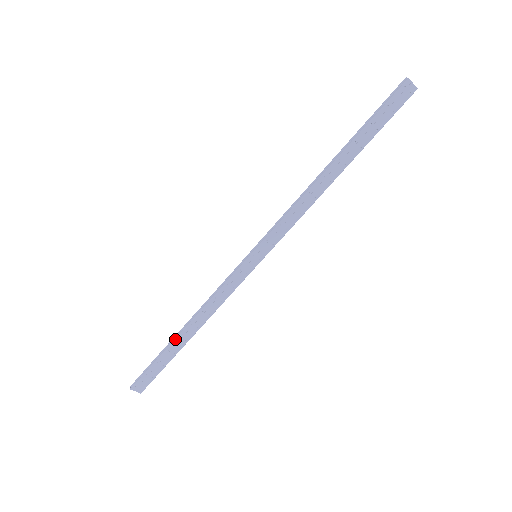
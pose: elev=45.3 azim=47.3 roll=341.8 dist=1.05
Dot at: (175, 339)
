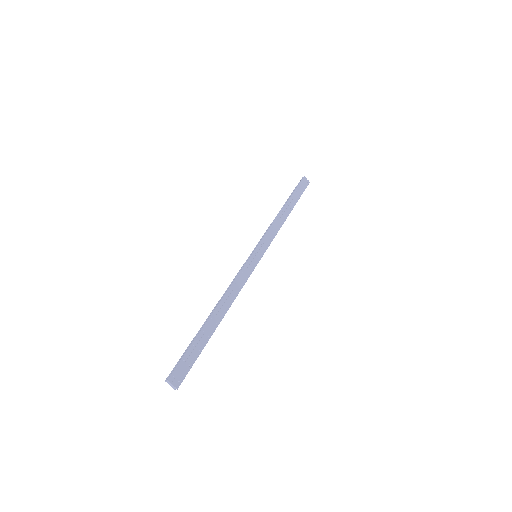
Dot at: (208, 319)
